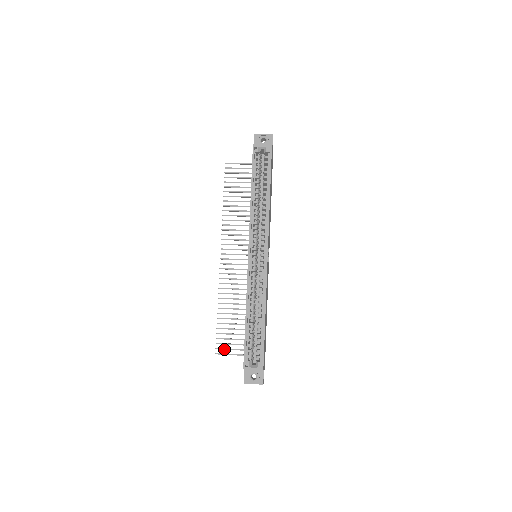
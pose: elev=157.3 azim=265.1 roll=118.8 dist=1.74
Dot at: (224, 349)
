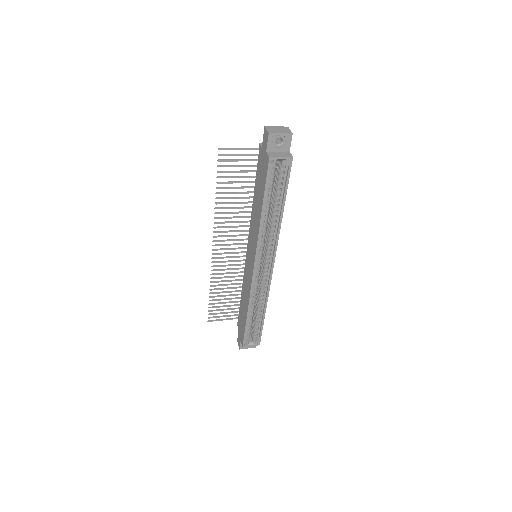
Dot at: occluded
